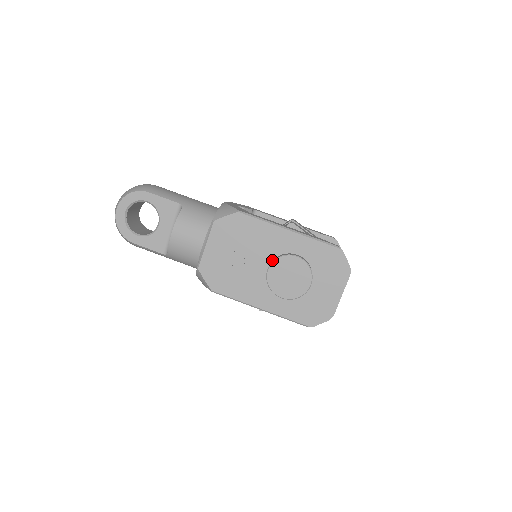
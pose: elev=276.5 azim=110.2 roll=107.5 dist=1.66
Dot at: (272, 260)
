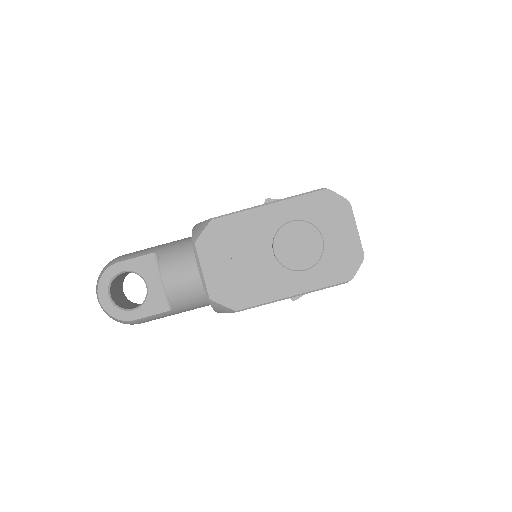
Dot at: (272, 242)
